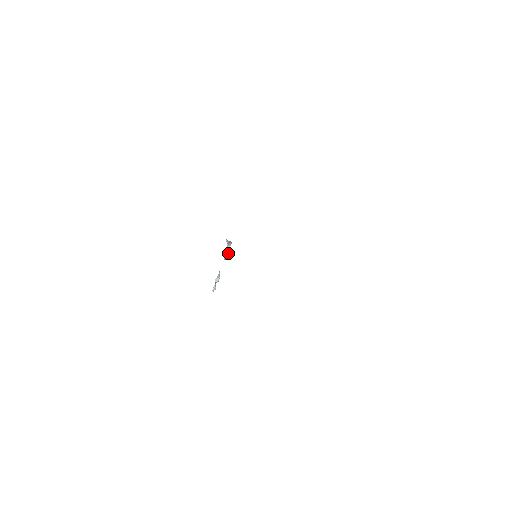
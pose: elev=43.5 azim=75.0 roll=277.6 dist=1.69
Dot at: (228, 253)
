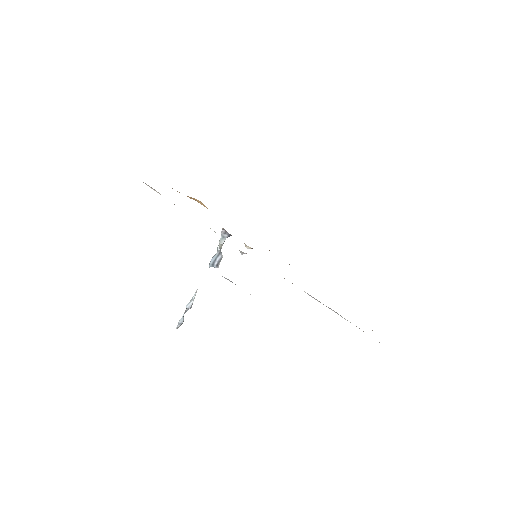
Dot at: (218, 254)
